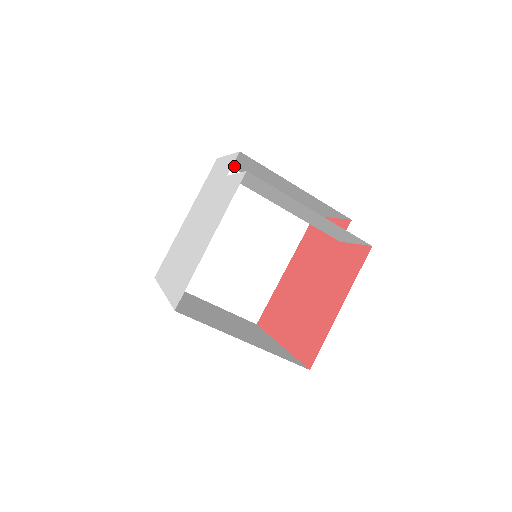
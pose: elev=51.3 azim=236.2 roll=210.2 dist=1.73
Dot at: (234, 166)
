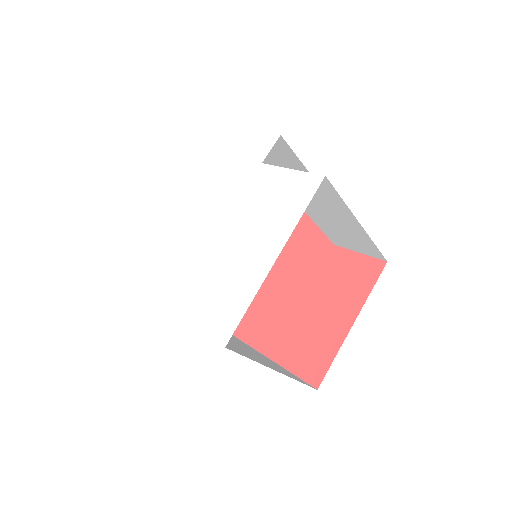
Dot at: occluded
